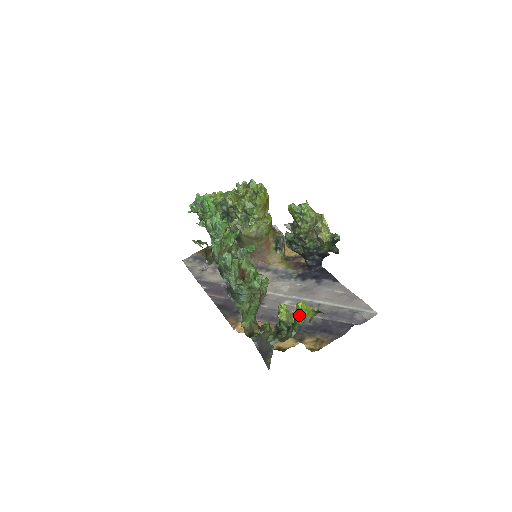
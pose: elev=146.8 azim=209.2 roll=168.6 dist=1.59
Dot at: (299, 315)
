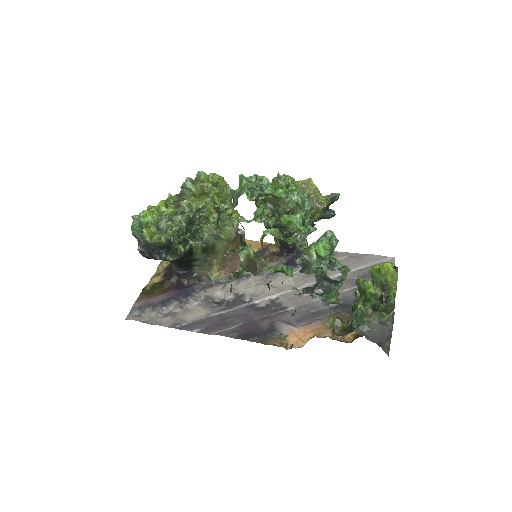
Dot at: (389, 277)
